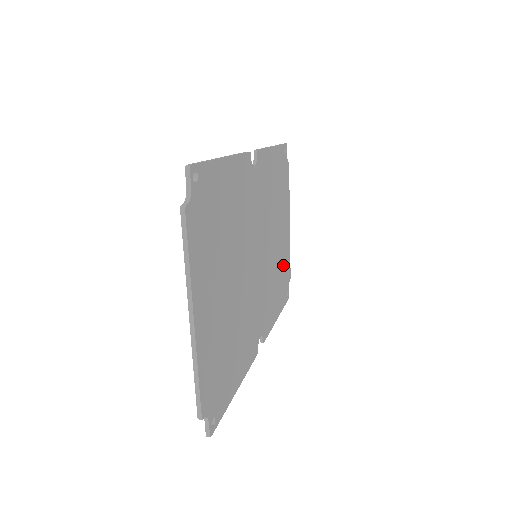
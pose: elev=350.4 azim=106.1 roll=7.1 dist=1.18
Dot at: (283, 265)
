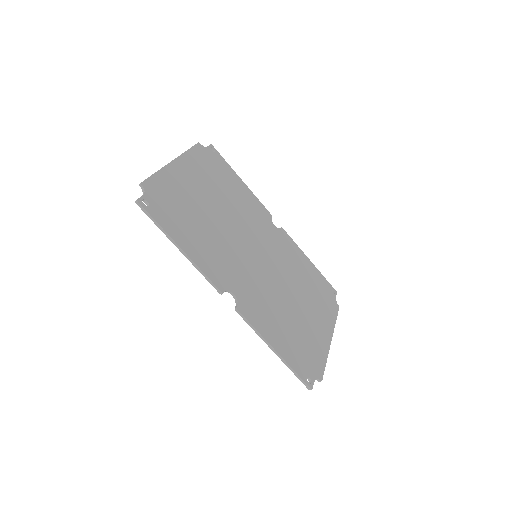
Dot at: (305, 340)
